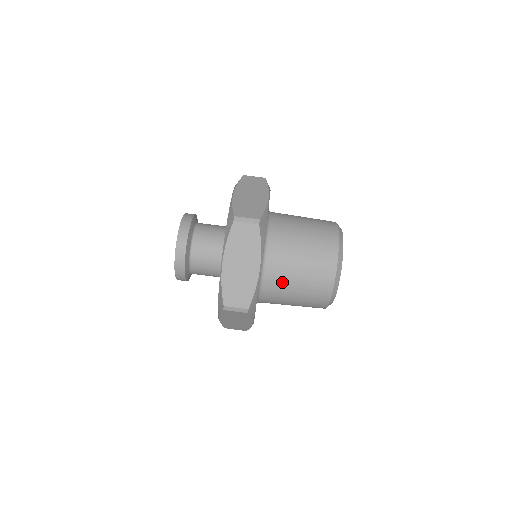
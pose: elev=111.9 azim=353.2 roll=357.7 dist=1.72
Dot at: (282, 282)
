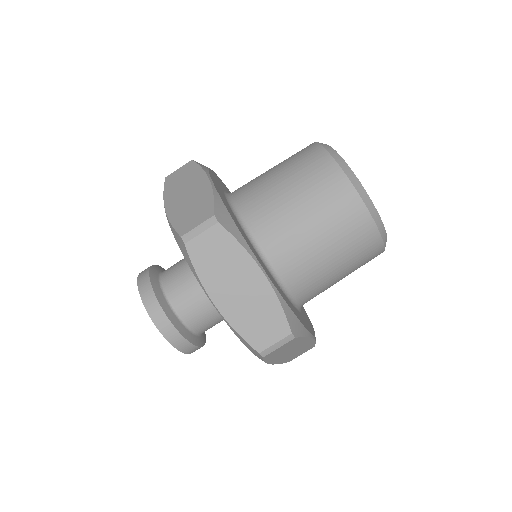
Dot at: (267, 202)
